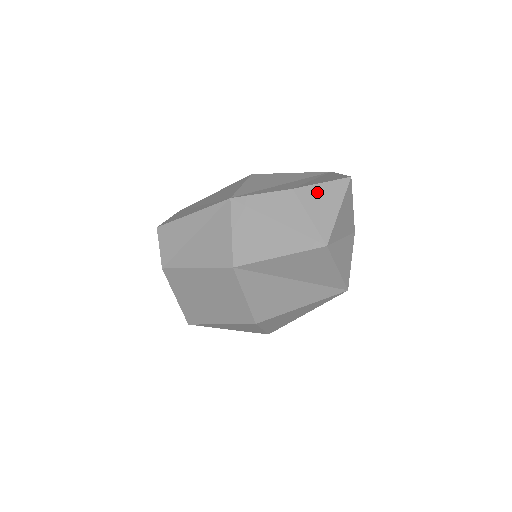
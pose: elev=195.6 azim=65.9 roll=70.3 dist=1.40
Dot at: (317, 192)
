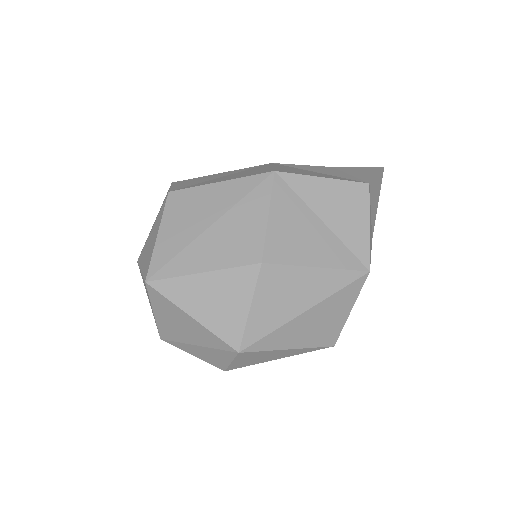
Dot at: (355, 169)
